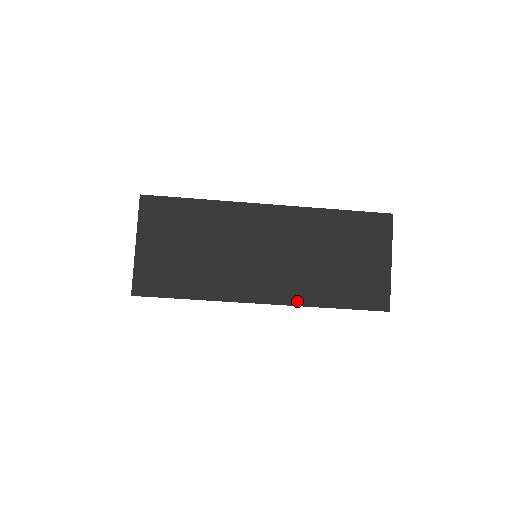
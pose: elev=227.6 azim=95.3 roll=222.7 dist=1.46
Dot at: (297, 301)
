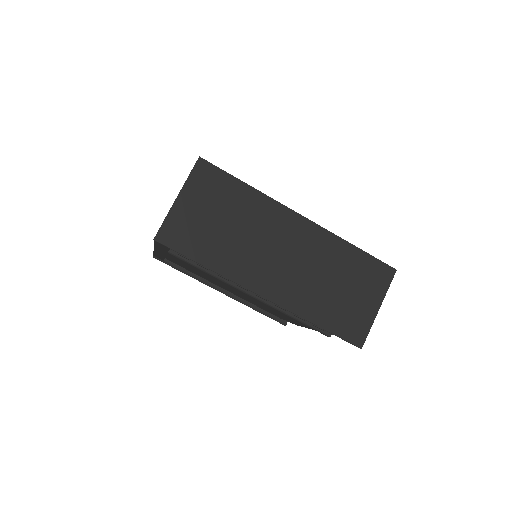
Dot at: (291, 307)
